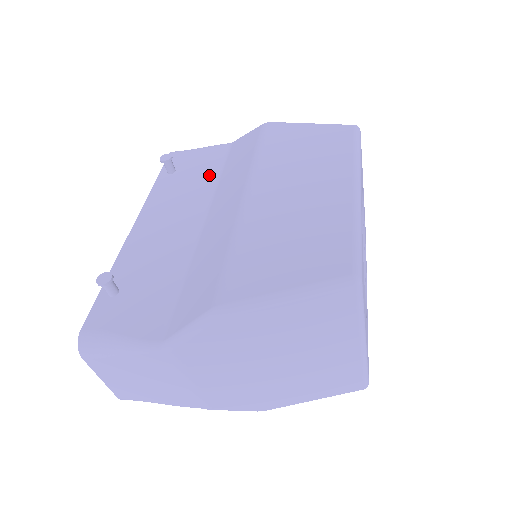
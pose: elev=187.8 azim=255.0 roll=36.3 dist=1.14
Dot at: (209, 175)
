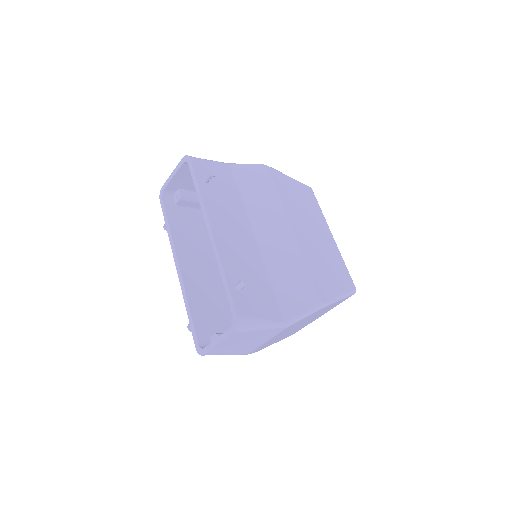
Dot at: (234, 193)
